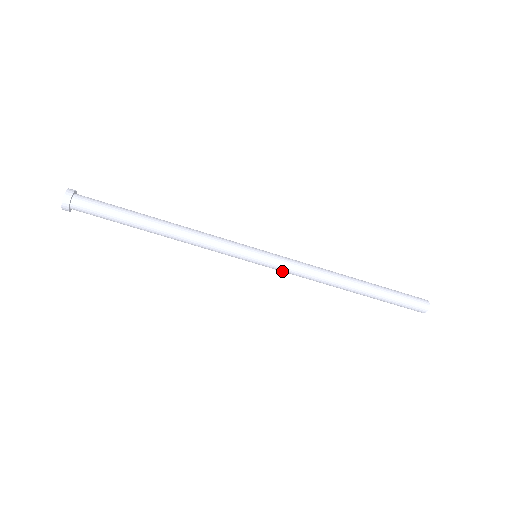
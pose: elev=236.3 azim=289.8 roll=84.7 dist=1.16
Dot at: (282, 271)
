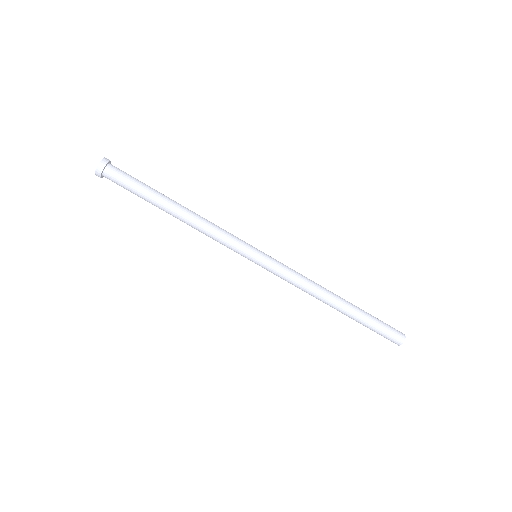
Dot at: (277, 275)
